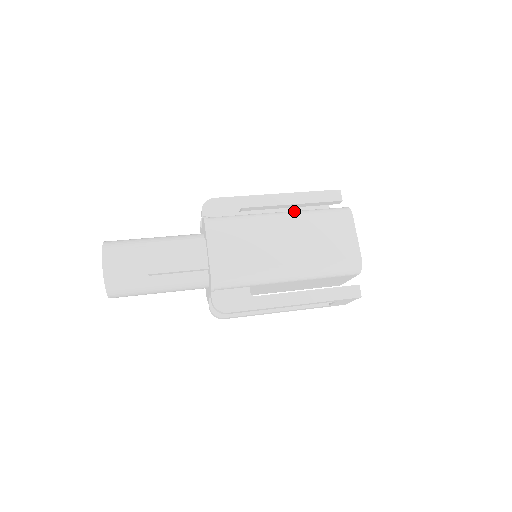
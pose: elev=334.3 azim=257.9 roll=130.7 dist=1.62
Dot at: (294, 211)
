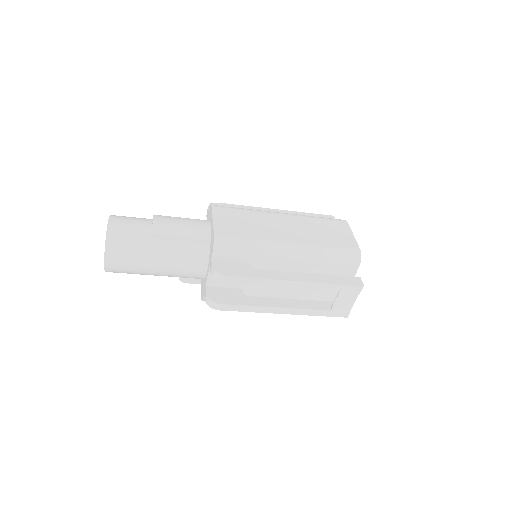
Dot at: occluded
